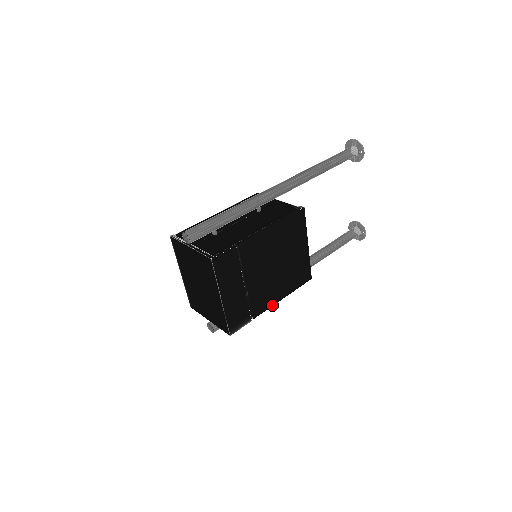
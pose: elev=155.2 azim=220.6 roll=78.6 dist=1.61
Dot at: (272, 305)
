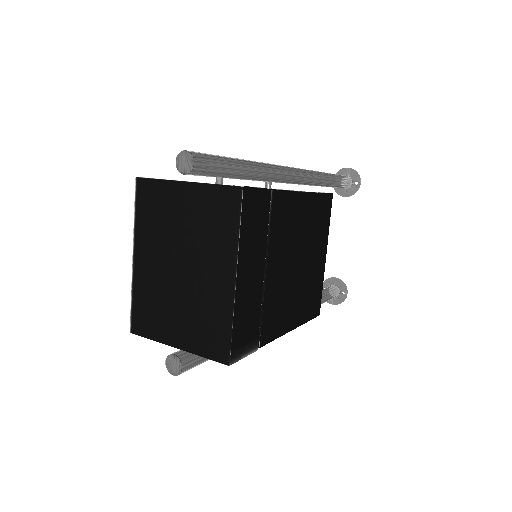
Dot at: (281, 334)
